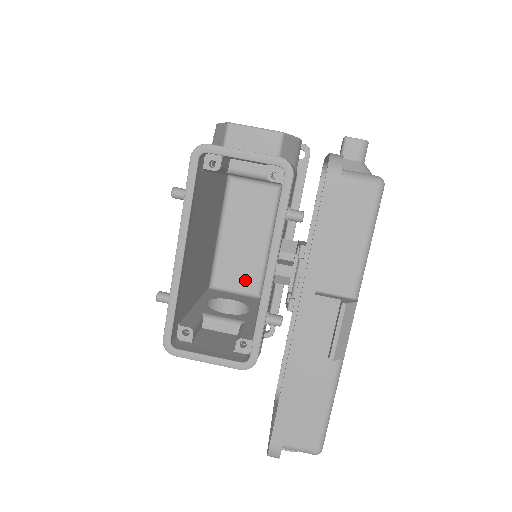
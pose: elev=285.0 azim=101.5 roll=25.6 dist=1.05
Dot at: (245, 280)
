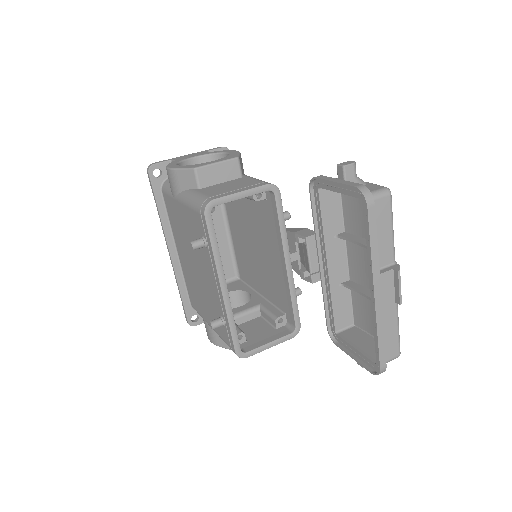
Dot at: occluded
